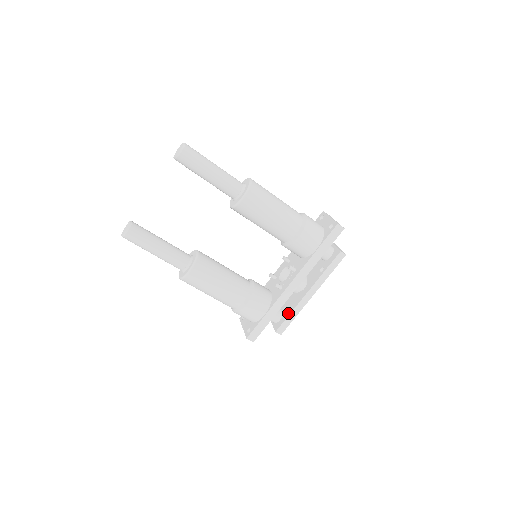
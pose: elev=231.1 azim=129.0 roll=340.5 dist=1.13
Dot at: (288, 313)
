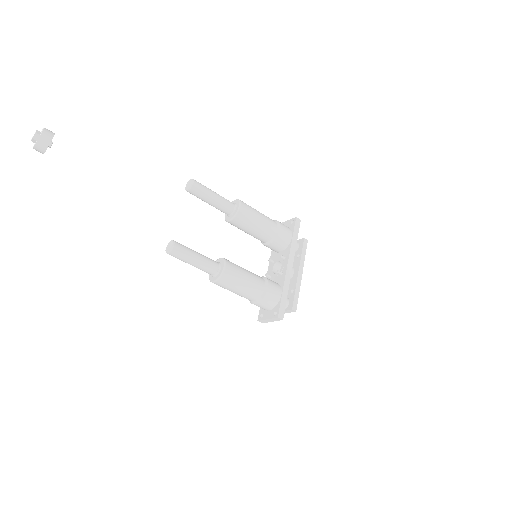
Dot at: (293, 293)
